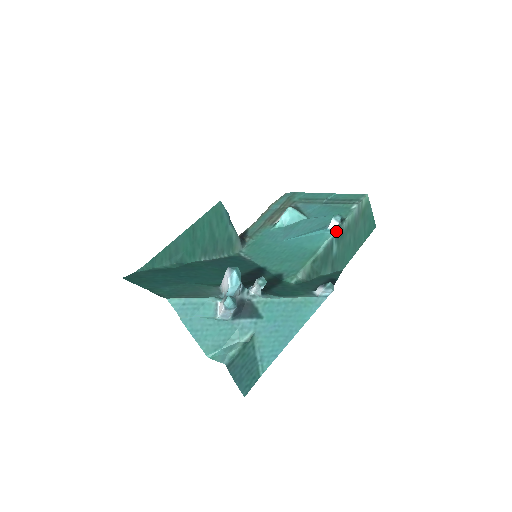
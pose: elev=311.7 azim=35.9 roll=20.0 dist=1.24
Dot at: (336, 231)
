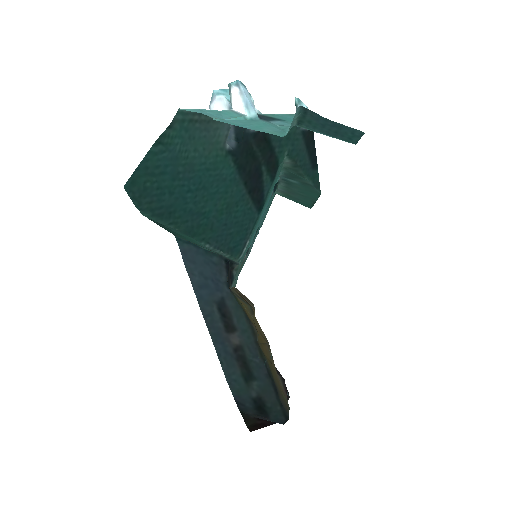
Dot at: (279, 180)
